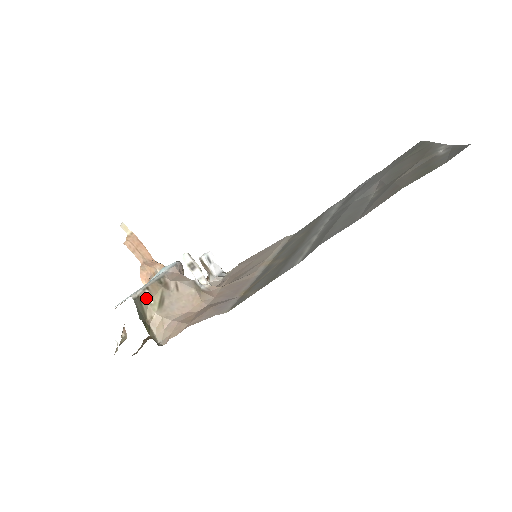
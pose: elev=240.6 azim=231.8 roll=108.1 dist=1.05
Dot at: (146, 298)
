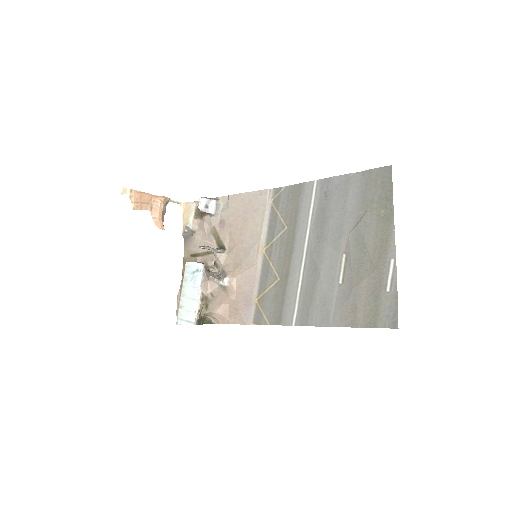
Dot at: (200, 314)
